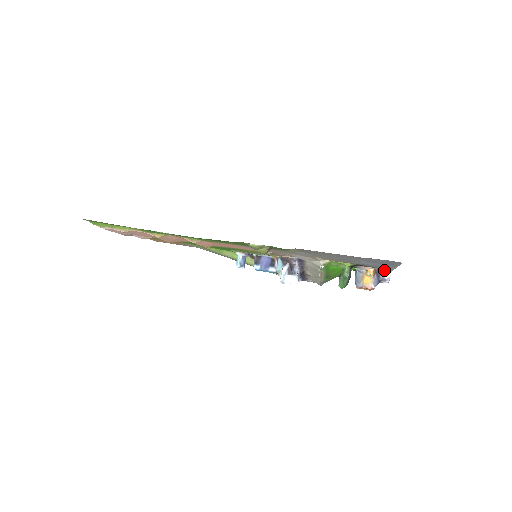
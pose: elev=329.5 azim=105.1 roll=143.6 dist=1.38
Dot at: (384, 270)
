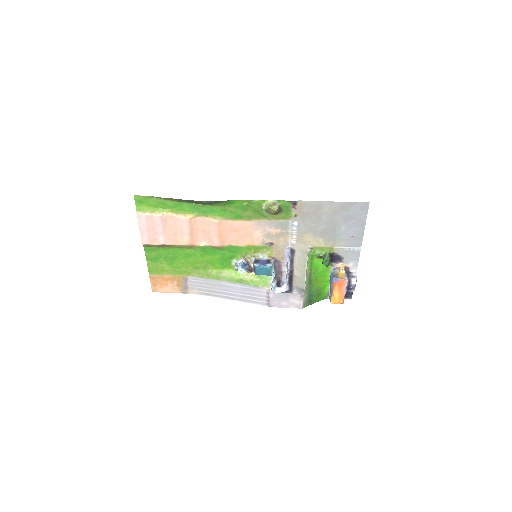
Dot at: (352, 268)
